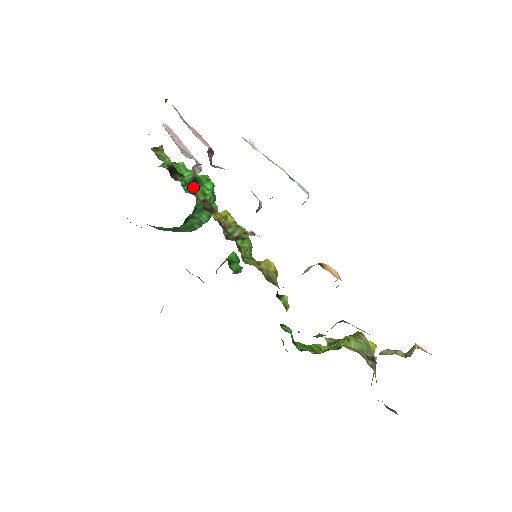
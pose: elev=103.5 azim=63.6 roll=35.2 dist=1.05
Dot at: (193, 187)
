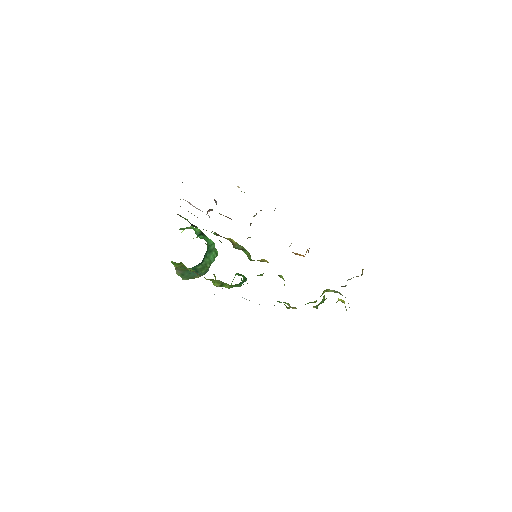
Dot at: occluded
